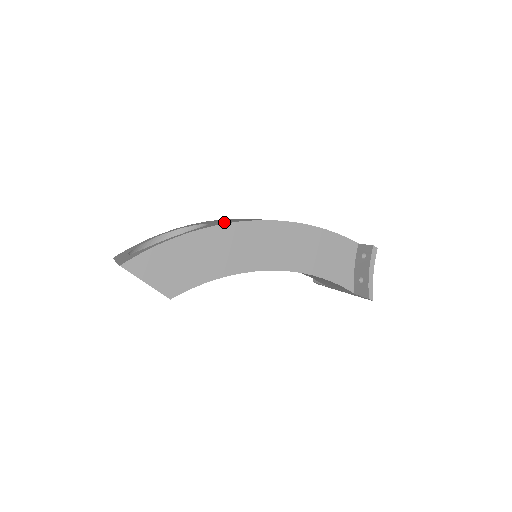
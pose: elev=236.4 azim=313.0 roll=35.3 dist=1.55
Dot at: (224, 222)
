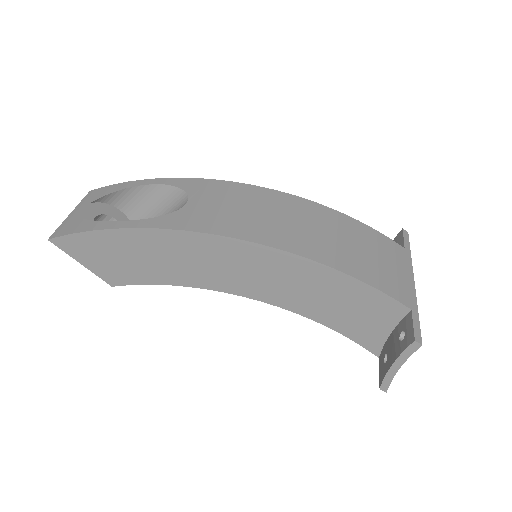
Dot at: (196, 218)
